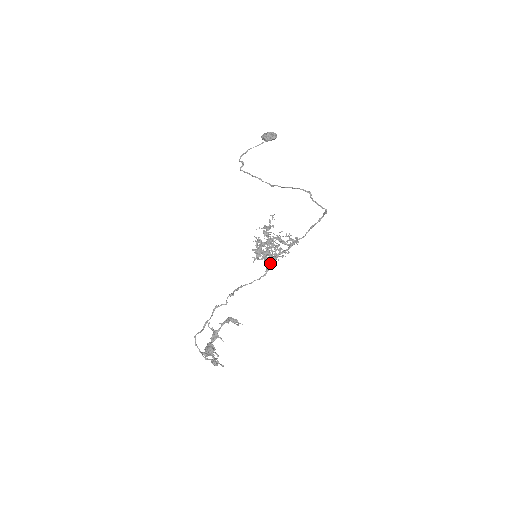
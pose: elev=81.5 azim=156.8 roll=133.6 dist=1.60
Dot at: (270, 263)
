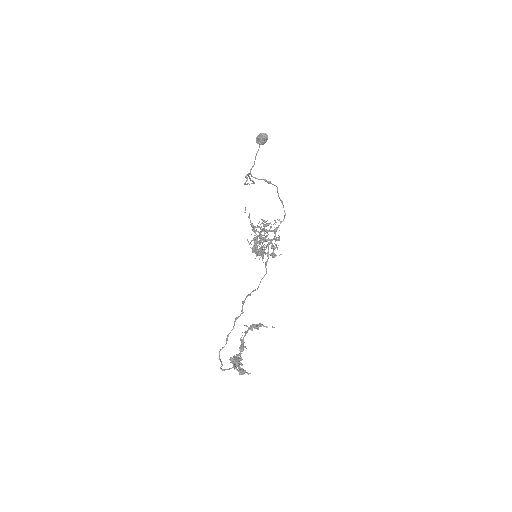
Dot at: (260, 257)
